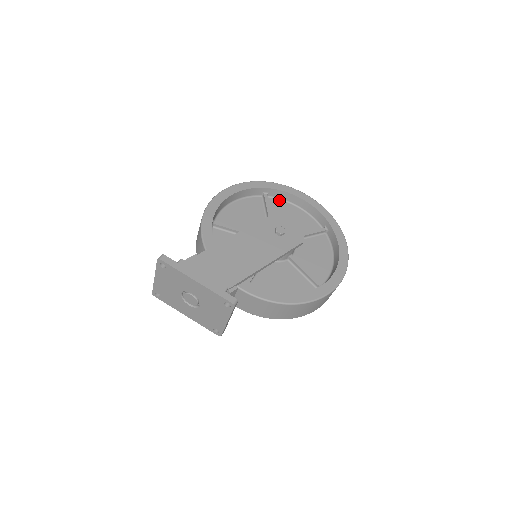
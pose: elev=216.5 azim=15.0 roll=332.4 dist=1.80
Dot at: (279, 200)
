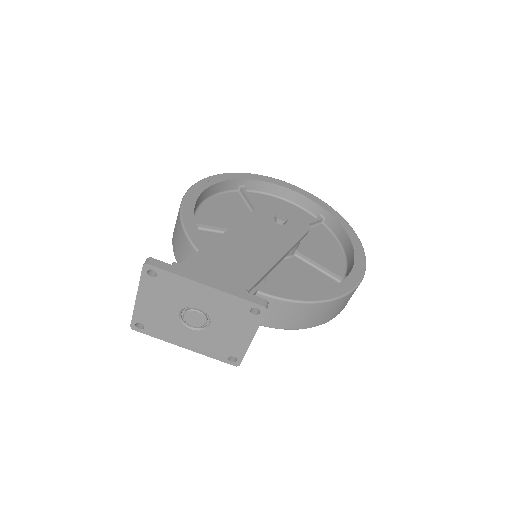
Dot at: (259, 193)
